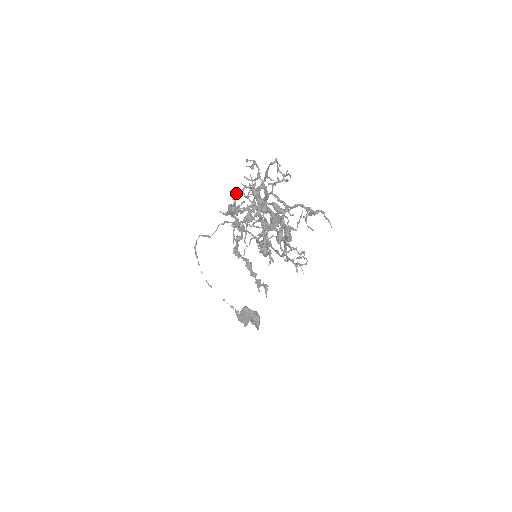
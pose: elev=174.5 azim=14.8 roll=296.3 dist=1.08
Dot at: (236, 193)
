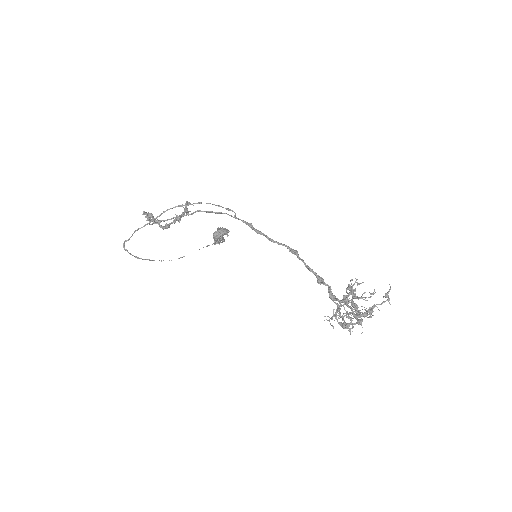
Dot at: occluded
